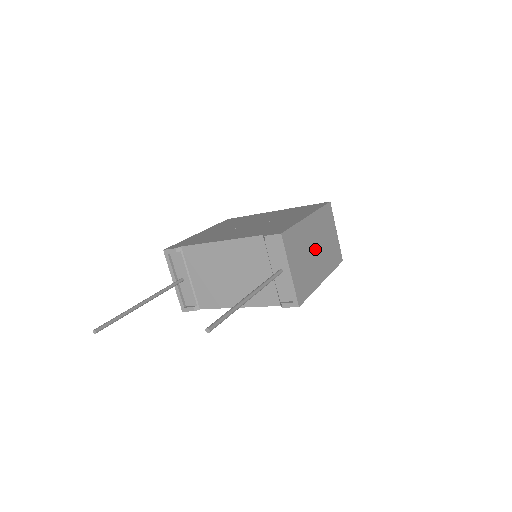
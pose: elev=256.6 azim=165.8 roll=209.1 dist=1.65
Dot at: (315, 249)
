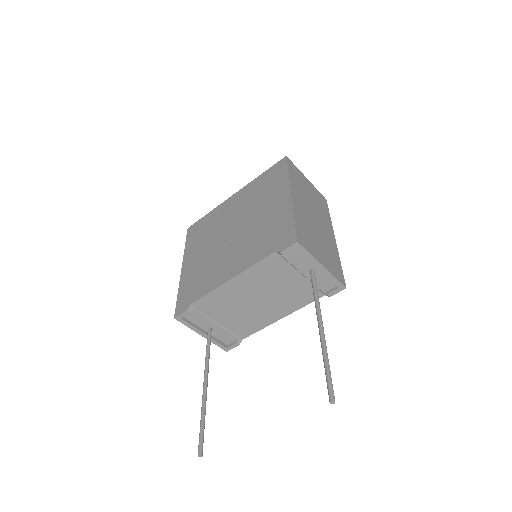
Dot at: (314, 219)
